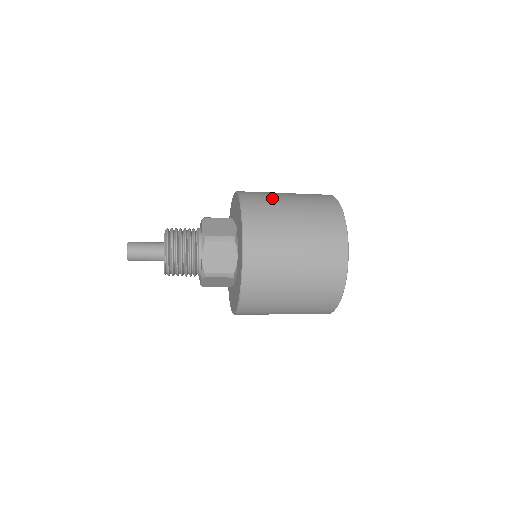
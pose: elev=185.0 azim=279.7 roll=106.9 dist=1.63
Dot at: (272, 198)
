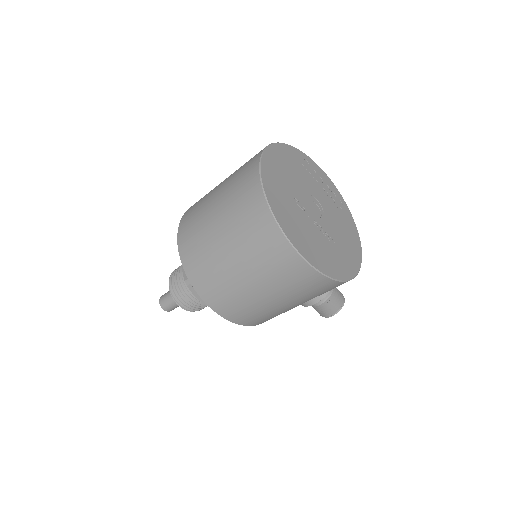
Dot at: occluded
